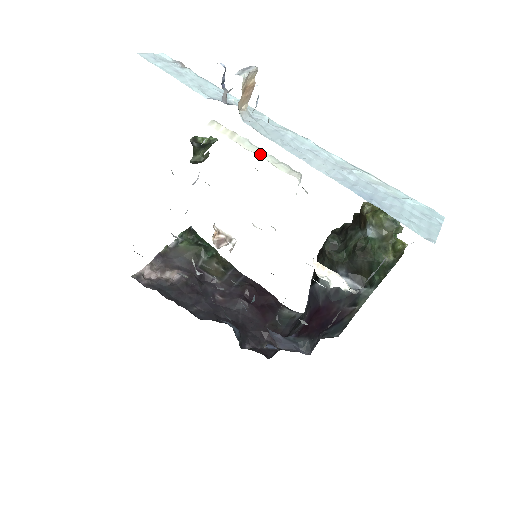
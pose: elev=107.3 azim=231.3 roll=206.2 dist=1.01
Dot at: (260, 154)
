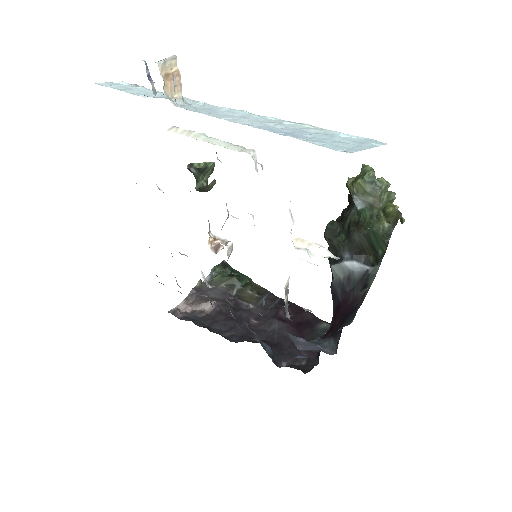
Dot at: (214, 142)
